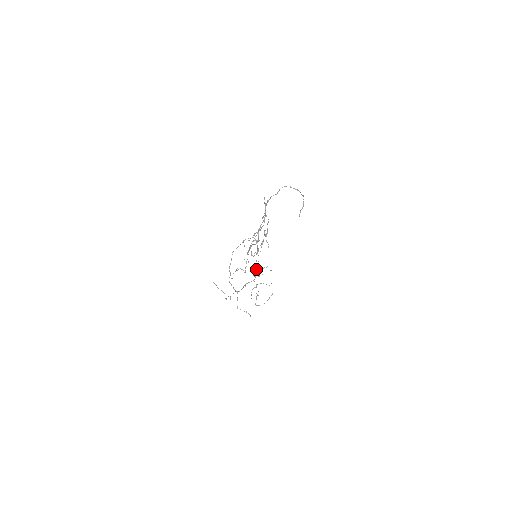
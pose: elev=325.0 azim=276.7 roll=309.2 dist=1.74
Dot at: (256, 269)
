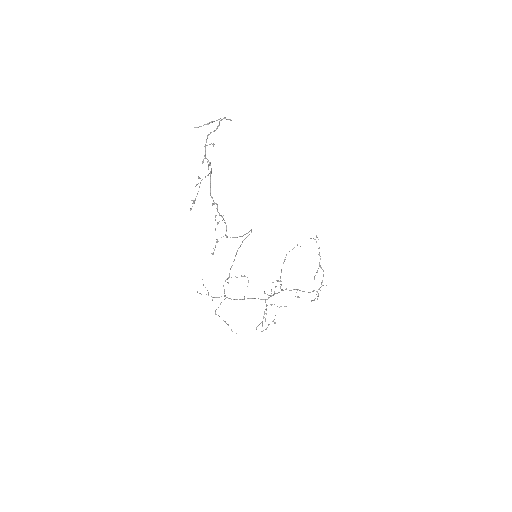
Dot at: occluded
